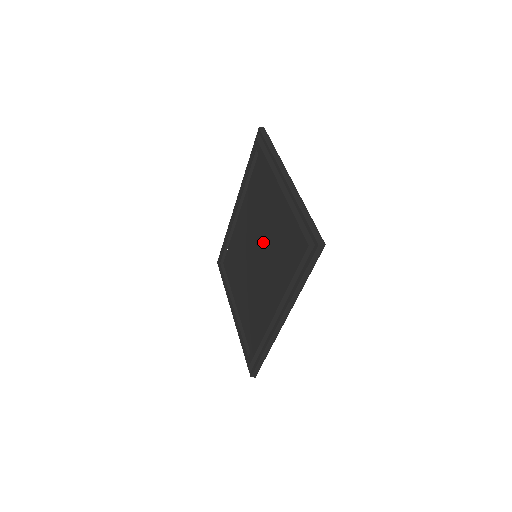
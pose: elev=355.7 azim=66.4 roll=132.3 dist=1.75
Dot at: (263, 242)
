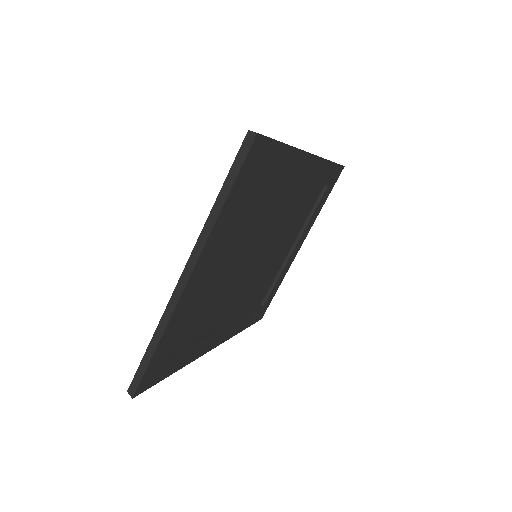
Dot at: occluded
